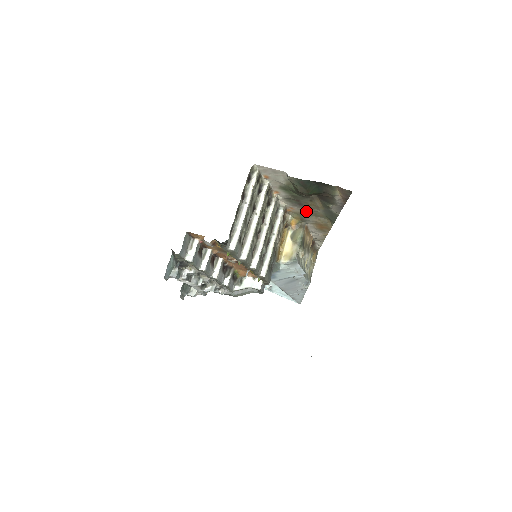
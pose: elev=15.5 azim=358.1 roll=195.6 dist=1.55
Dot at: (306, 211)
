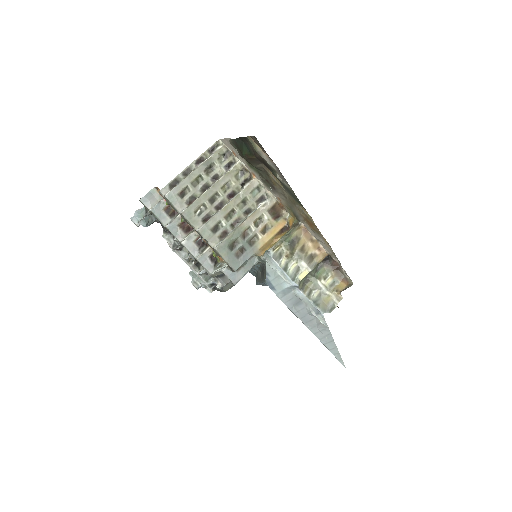
Dot at: (285, 199)
